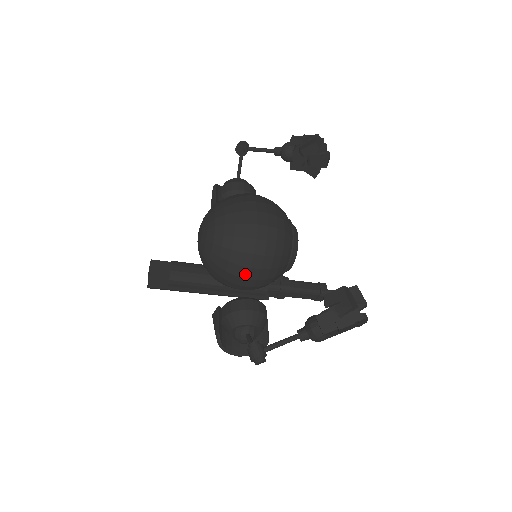
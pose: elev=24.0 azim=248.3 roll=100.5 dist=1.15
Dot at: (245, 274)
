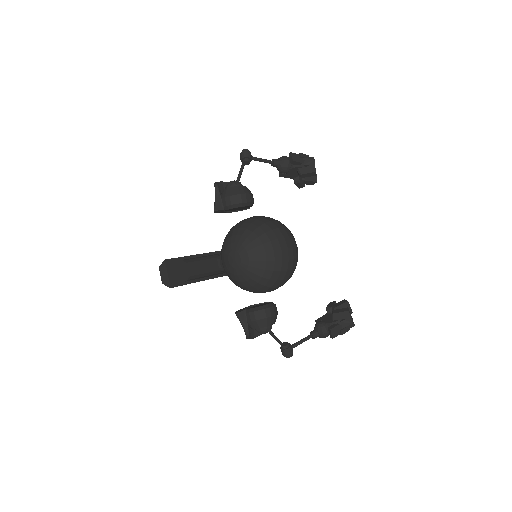
Dot at: (271, 290)
